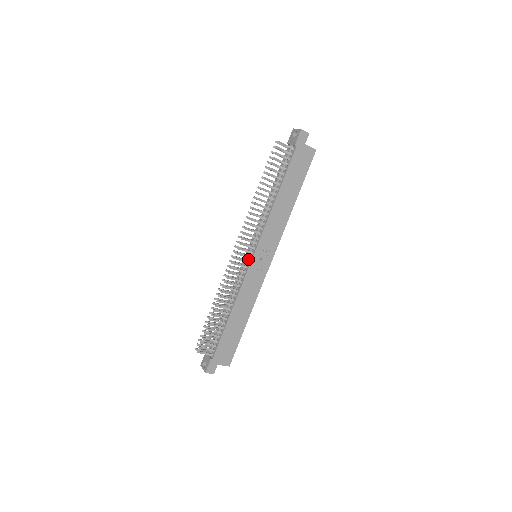
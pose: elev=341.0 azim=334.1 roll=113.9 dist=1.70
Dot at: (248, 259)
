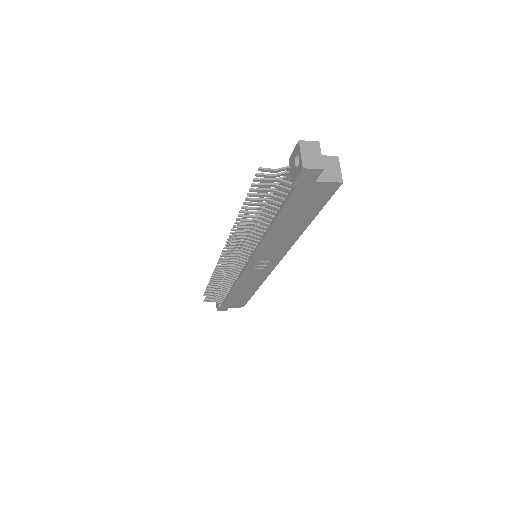
Dot at: occluded
